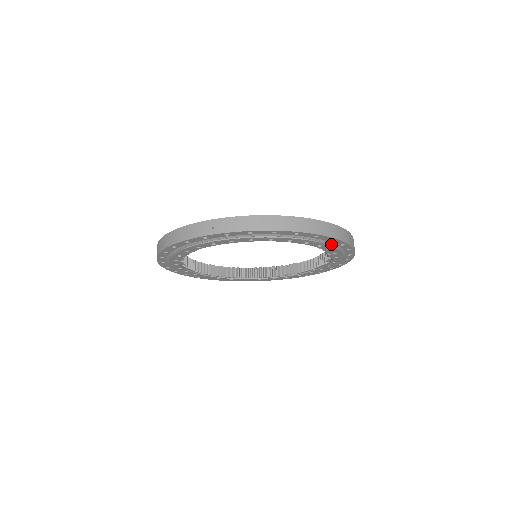
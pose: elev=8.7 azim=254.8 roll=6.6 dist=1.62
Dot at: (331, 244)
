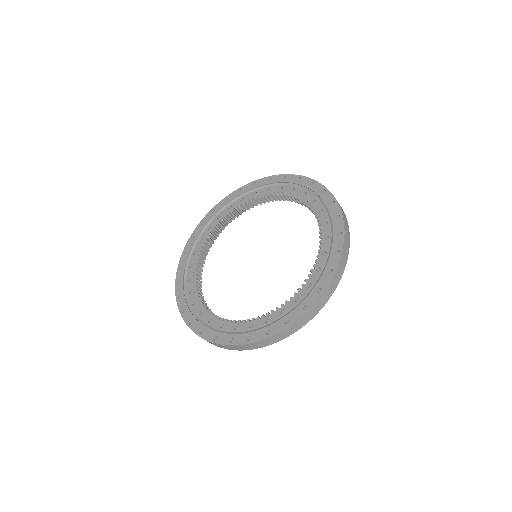
Dot at: occluded
